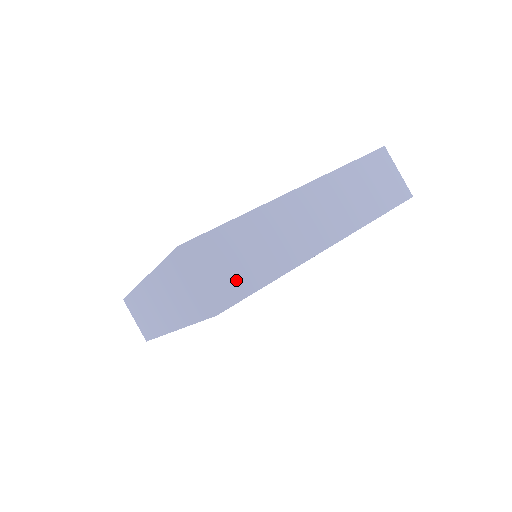
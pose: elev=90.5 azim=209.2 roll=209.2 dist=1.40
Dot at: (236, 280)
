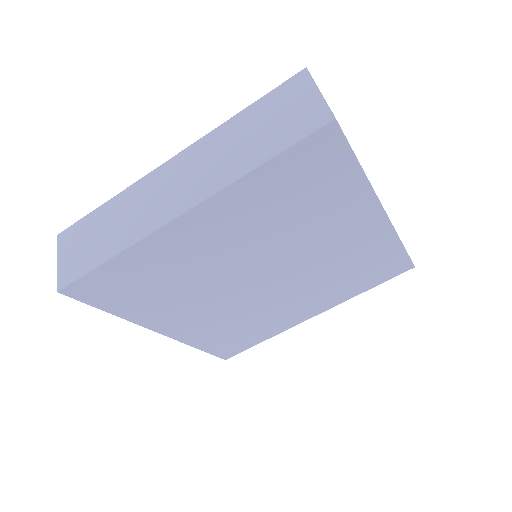
Dot at: (82, 260)
